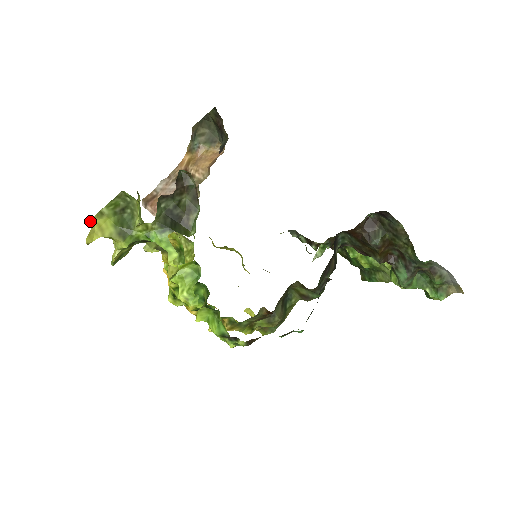
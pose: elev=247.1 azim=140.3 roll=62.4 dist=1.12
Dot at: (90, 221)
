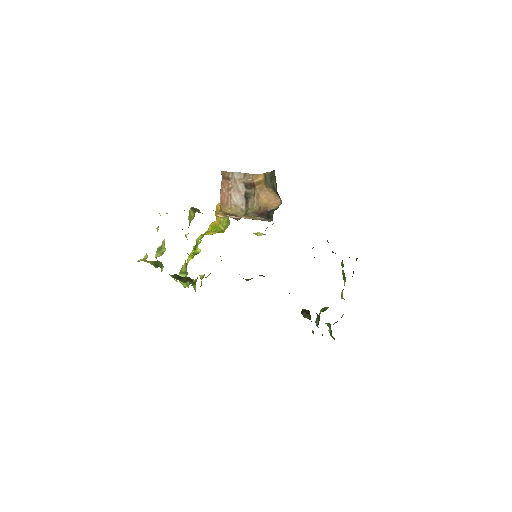
Dot at: occluded
